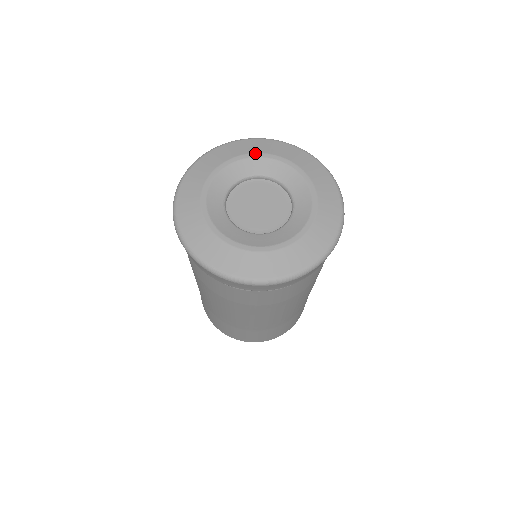
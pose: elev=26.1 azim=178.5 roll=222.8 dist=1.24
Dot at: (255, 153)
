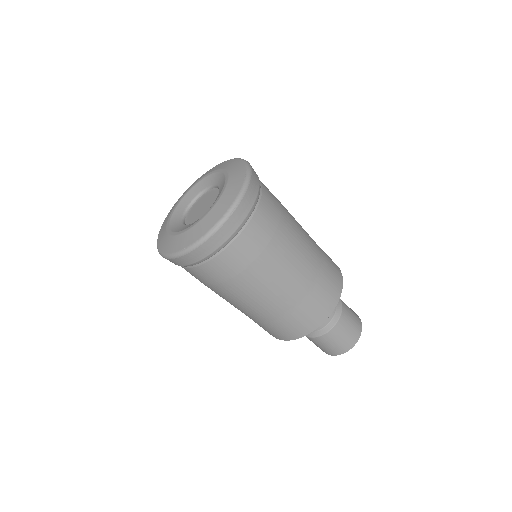
Dot at: (189, 189)
